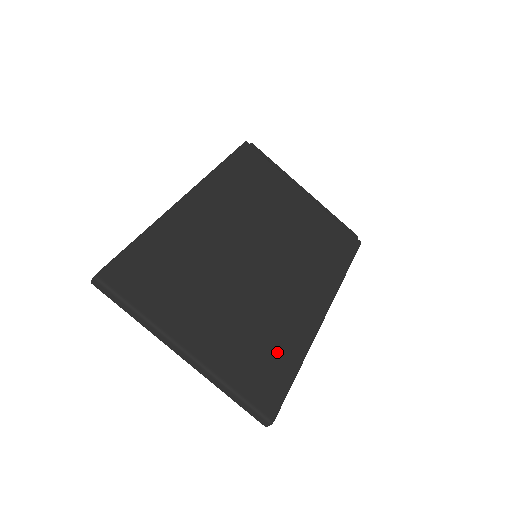
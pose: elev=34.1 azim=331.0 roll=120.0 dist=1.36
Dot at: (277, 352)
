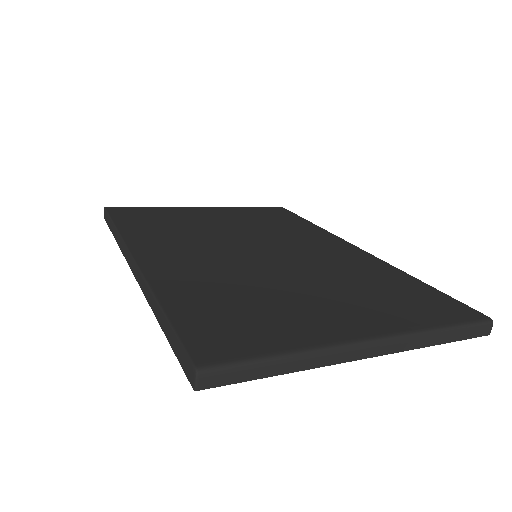
Dot at: (394, 284)
